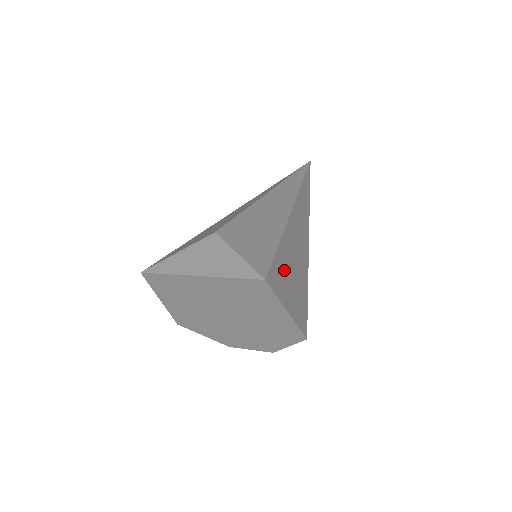
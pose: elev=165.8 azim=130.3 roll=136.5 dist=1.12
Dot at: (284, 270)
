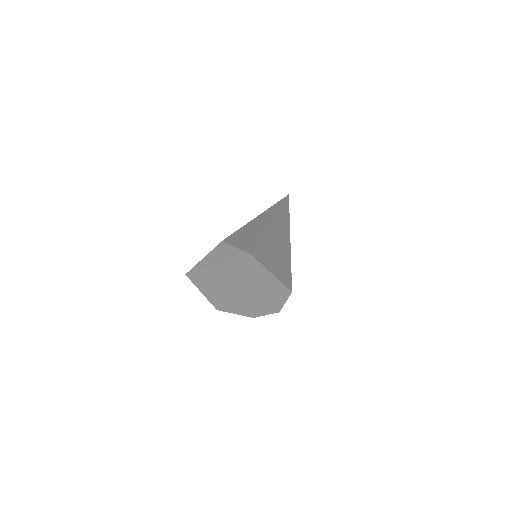
Dot at: (267, 253)
